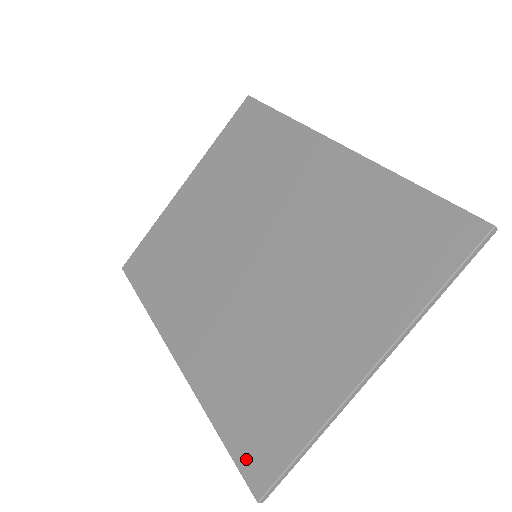
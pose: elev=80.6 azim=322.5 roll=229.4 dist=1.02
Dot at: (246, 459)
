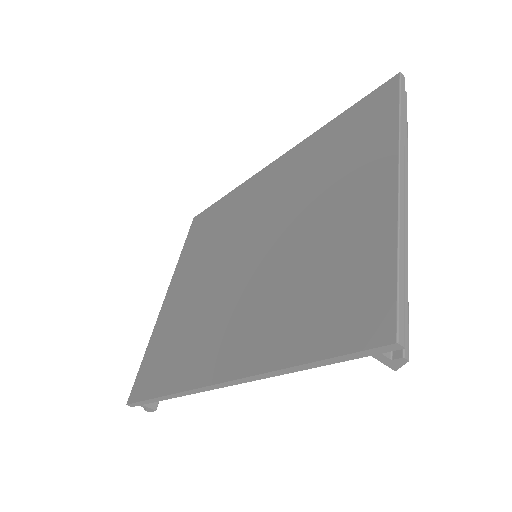
Dot at: (354, 336)
